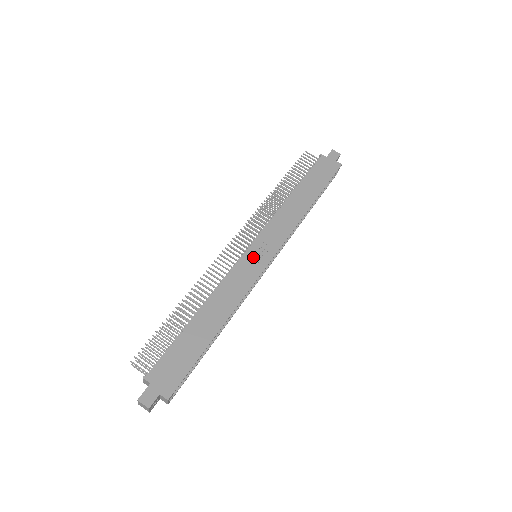
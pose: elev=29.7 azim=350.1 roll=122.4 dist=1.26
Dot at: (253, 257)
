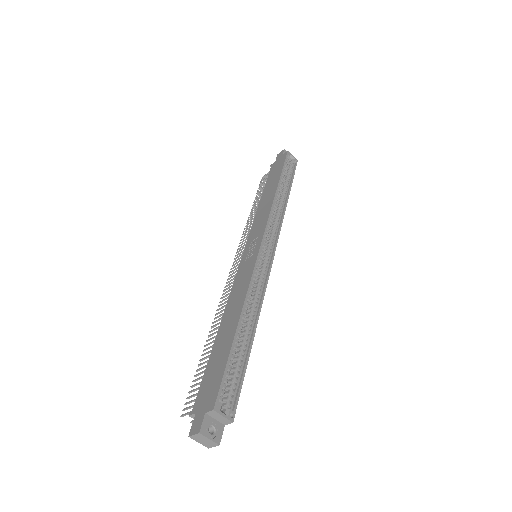
Dot at: (247, 256)
